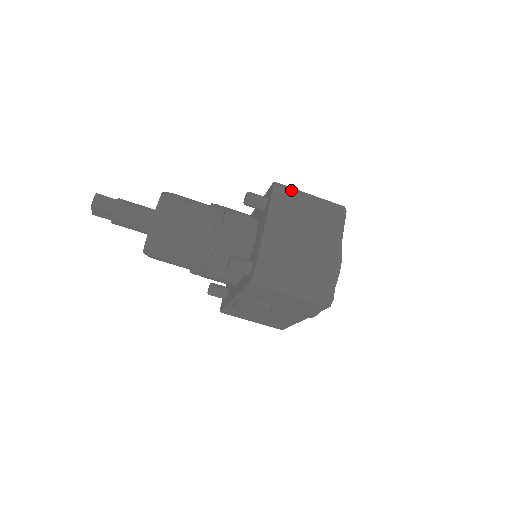
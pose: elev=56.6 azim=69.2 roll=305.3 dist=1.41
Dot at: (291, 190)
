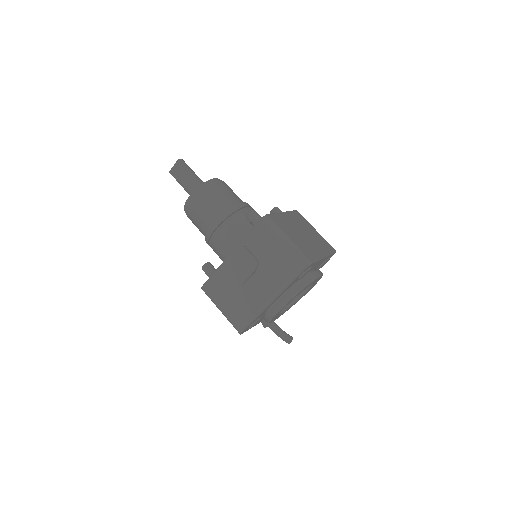
Dot at: (305, 219)
